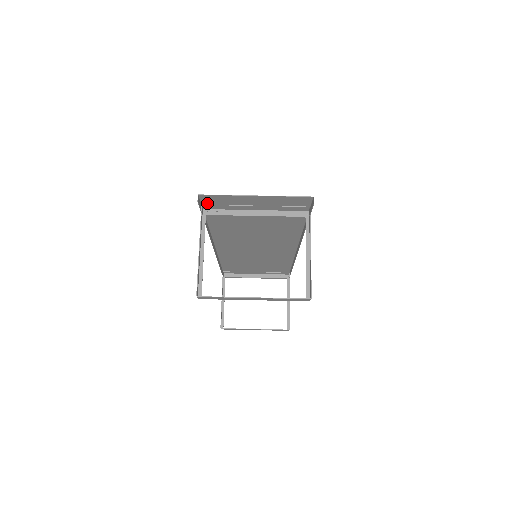
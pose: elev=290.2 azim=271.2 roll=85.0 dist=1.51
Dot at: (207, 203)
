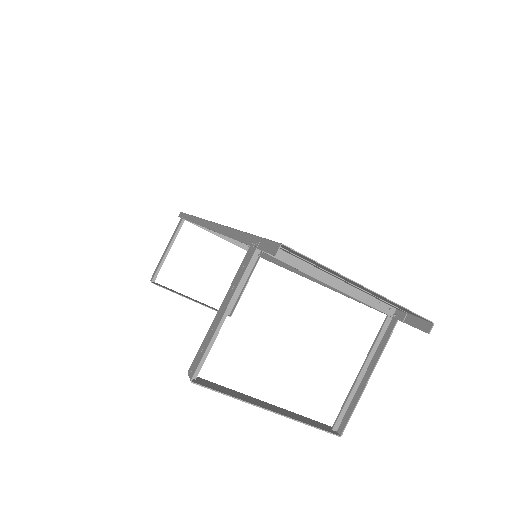
Dot at: occluded
